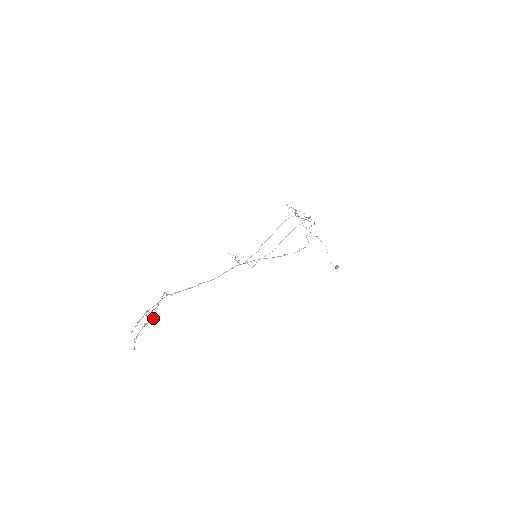
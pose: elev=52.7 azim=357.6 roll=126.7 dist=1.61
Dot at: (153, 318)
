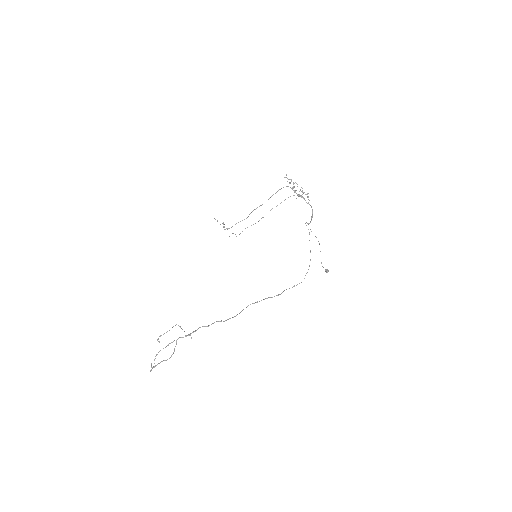
Dot at: occluded
